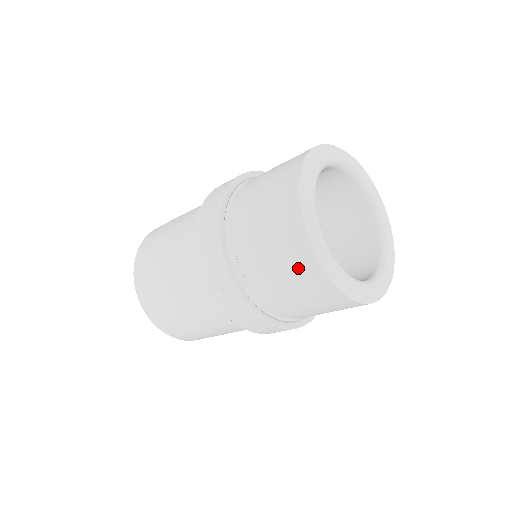
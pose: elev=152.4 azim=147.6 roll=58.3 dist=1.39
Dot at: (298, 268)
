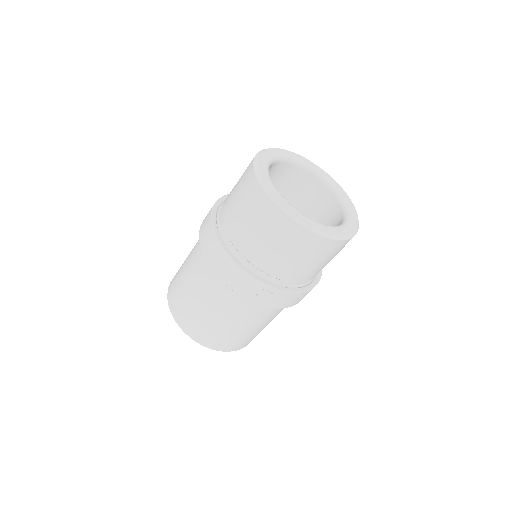
Dot at: (309, 249)
